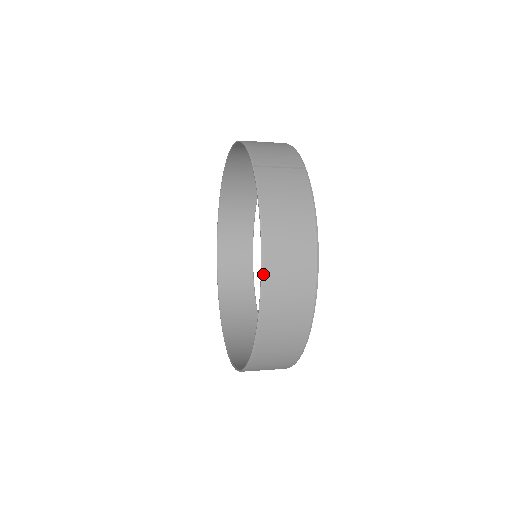
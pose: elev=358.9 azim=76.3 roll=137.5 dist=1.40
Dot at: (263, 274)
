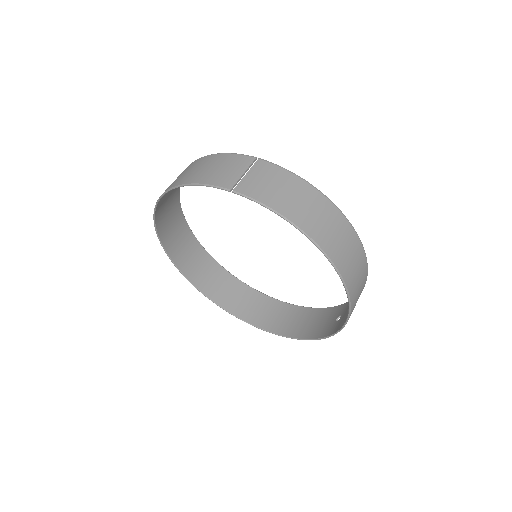
Dot at: (324, 252)
